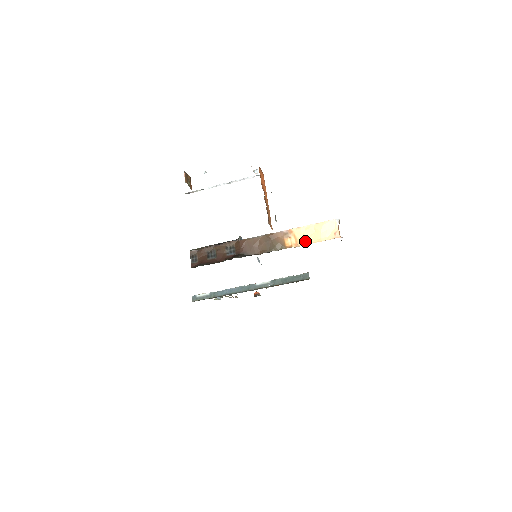
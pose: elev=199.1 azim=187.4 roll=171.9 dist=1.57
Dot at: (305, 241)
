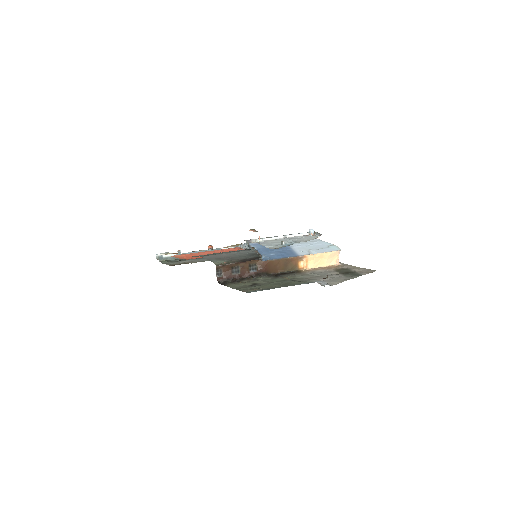
Dot at: (314, 265)
